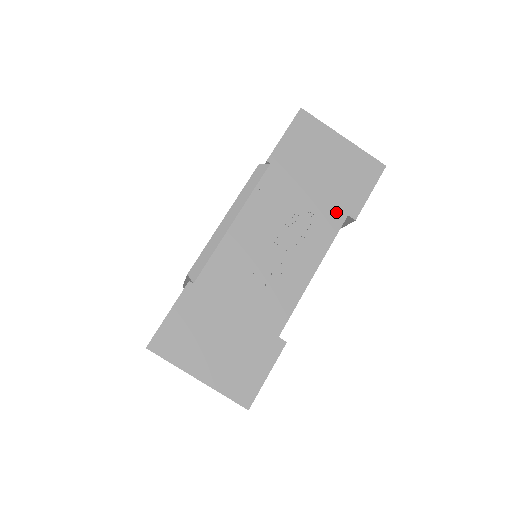
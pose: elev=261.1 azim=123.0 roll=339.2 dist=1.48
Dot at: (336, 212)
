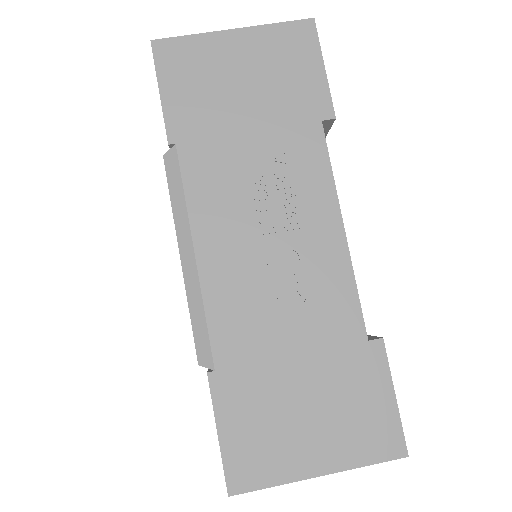
Dot at: (304, 130)
